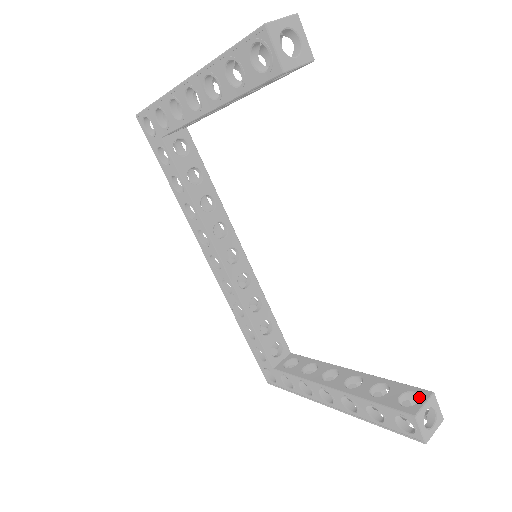
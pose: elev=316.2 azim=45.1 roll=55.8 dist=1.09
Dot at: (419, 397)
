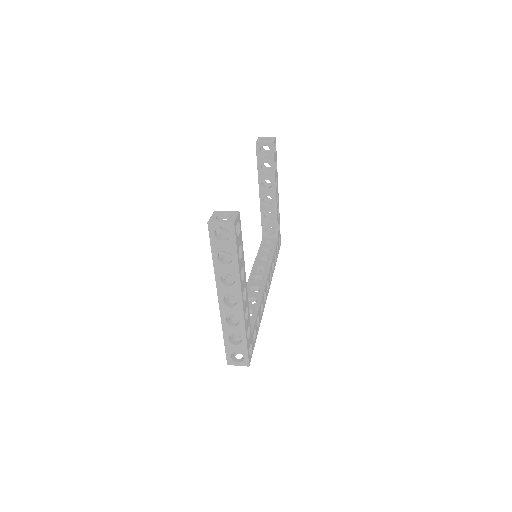
Dot at: occluded
